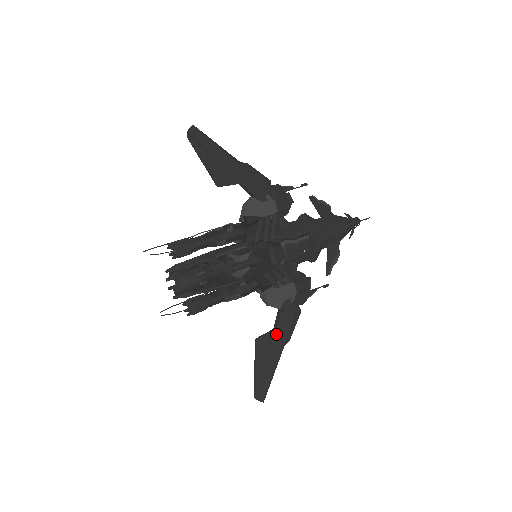
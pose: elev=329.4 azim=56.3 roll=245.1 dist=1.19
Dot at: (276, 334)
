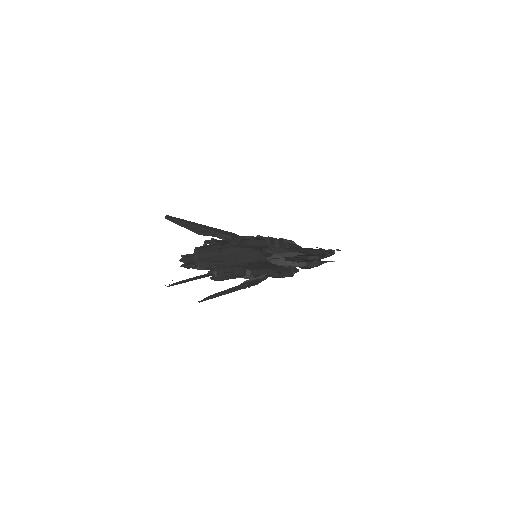
Dot at: occluded
